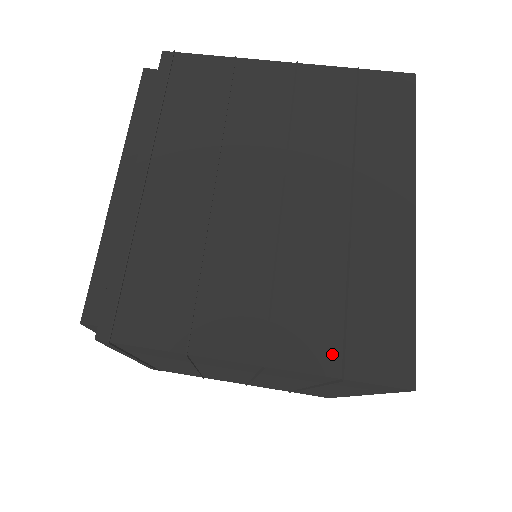
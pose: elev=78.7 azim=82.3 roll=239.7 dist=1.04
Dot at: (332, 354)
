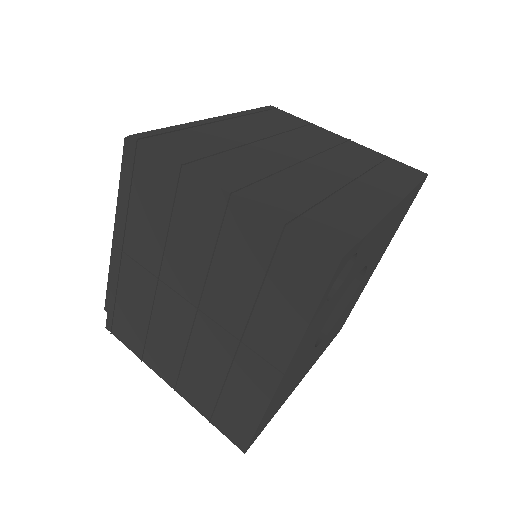
Dot at: (286, 214)
